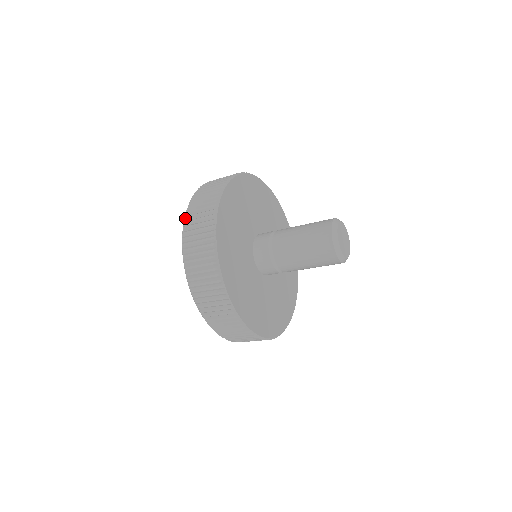
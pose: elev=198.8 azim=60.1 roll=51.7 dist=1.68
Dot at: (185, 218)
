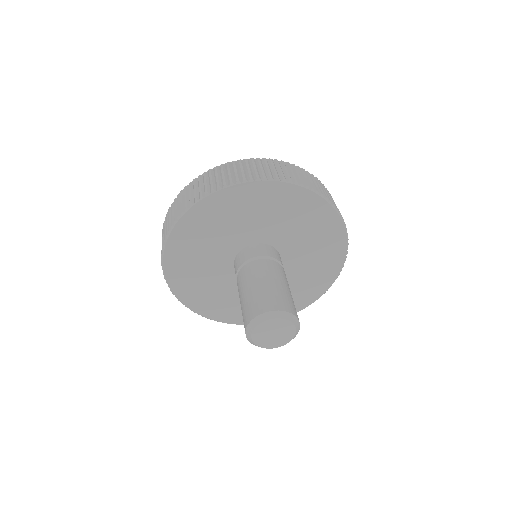
Dot at: occluded
